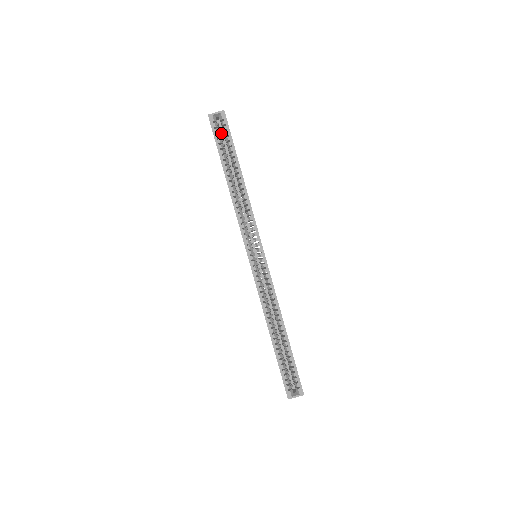
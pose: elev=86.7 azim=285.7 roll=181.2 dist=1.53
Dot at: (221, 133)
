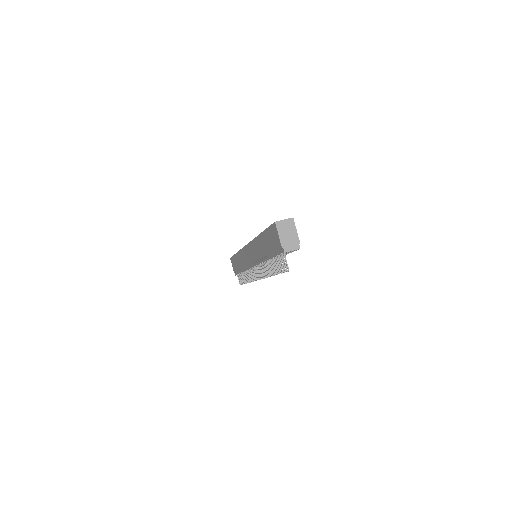
Dot at: occluded
